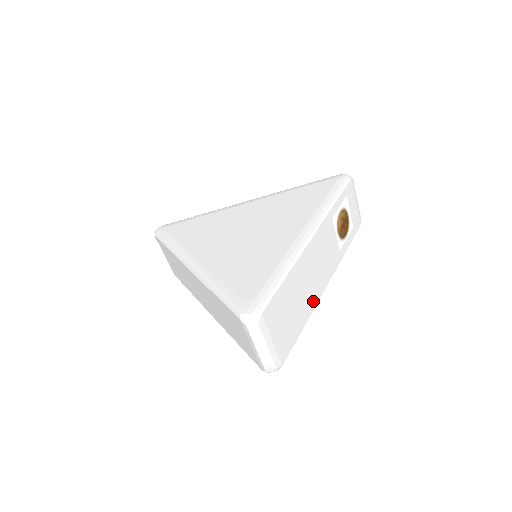
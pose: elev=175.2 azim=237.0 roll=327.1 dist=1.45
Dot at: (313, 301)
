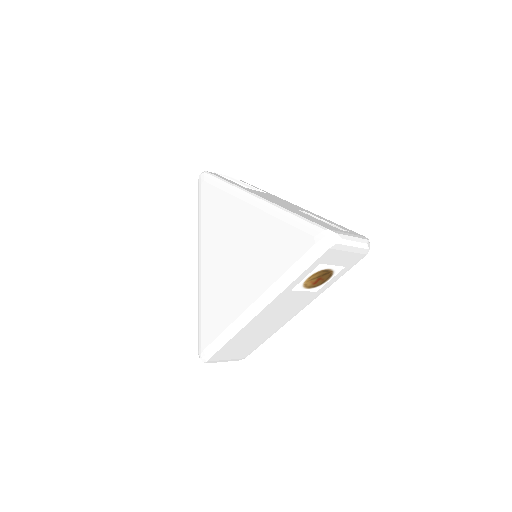
Dot at: (276, 328)
